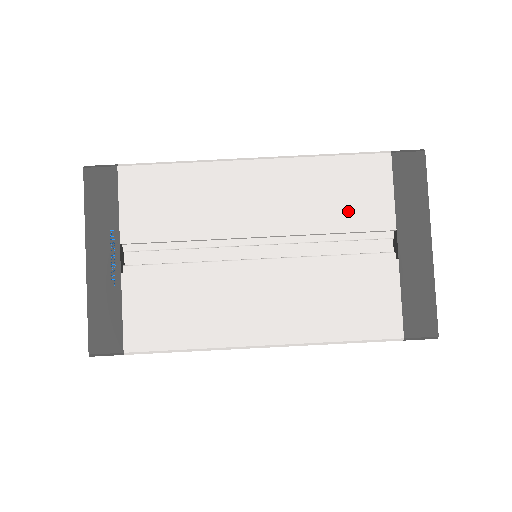
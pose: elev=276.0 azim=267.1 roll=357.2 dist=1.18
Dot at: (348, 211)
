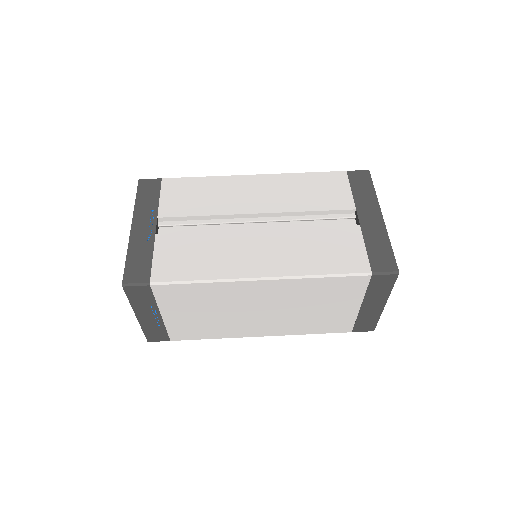
Dot at: (320, 200)
